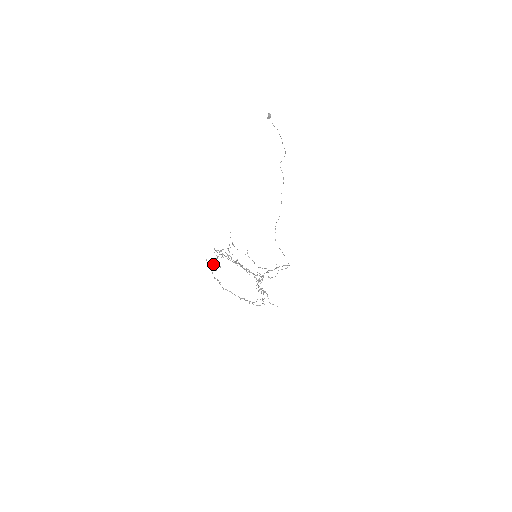
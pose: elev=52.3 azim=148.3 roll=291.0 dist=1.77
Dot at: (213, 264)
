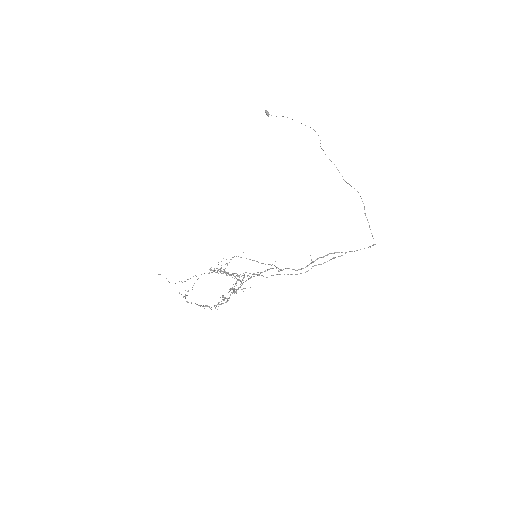
Dot at: occluded
